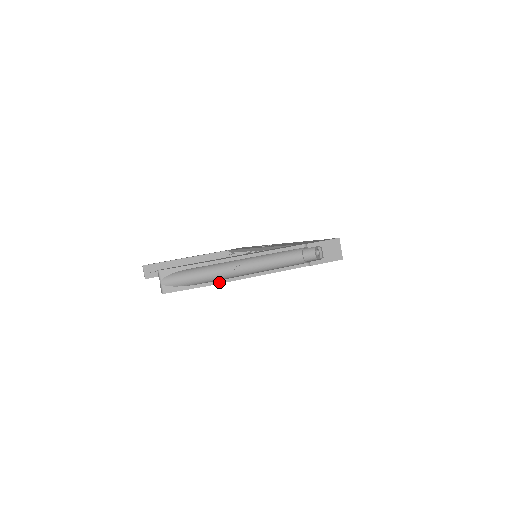
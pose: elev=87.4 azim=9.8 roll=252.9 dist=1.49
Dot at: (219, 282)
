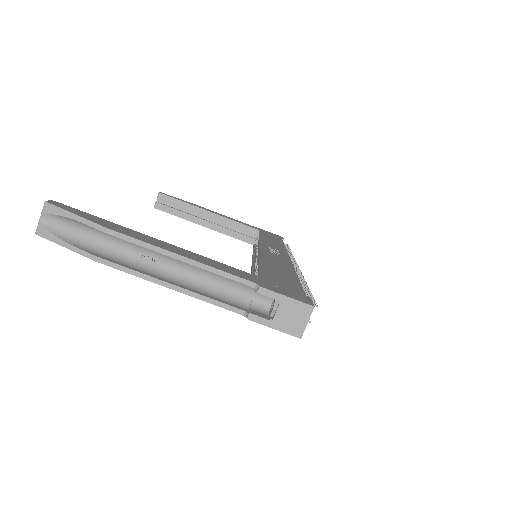
Dot at: (108, 263)
